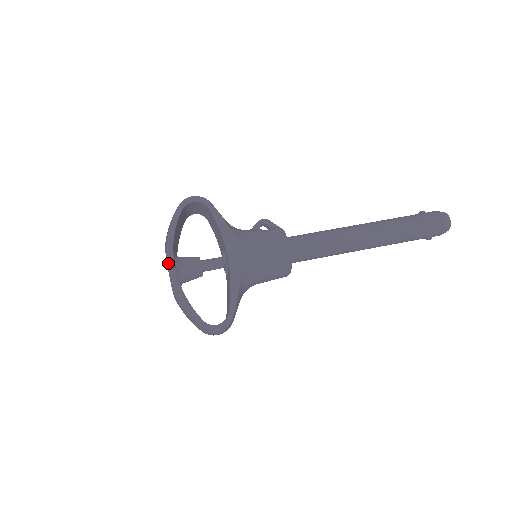
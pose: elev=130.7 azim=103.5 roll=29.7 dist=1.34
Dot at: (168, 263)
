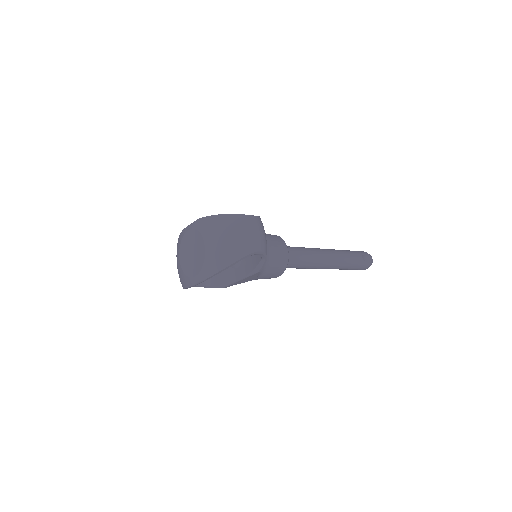
Dot at: (187, 227)
